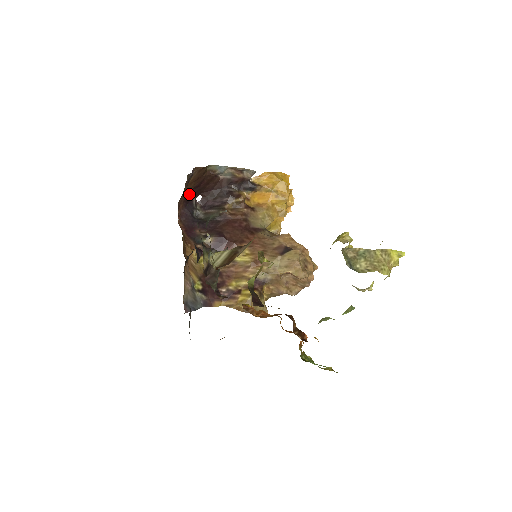
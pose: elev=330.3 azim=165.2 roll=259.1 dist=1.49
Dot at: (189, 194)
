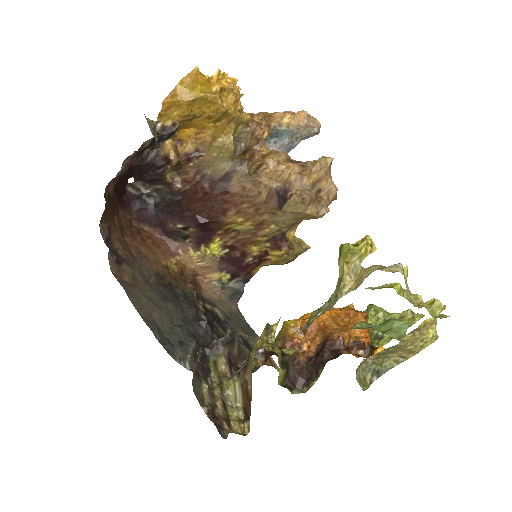
Dot at: (120, 199)
